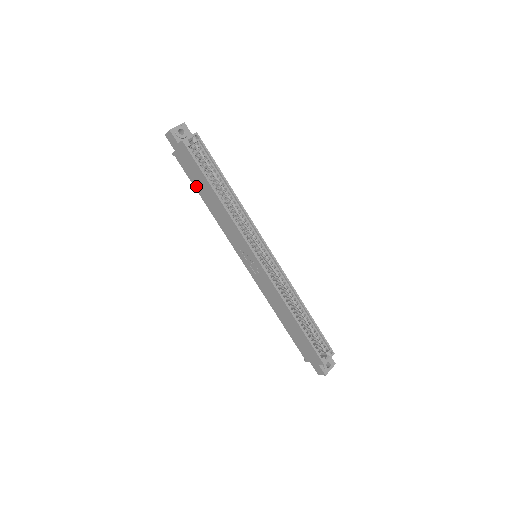
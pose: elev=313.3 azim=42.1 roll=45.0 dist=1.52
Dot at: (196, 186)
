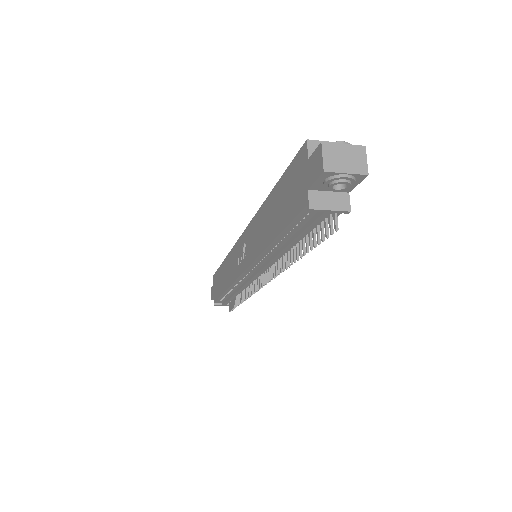
Dot at: (221, 292)
